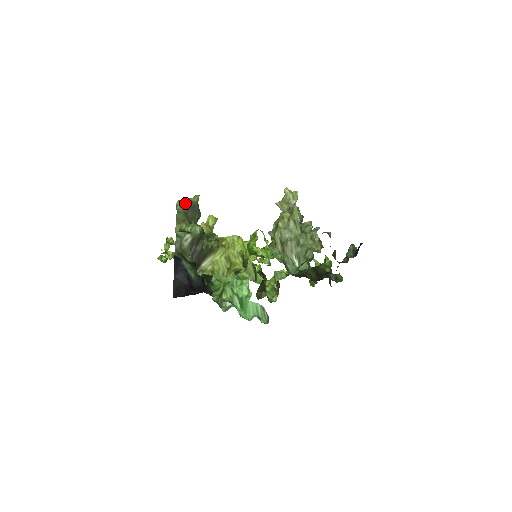
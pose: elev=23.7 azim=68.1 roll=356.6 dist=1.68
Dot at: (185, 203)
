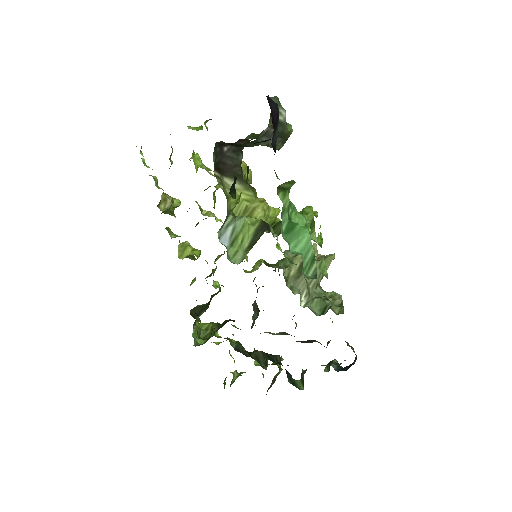
Dot at: occluded
